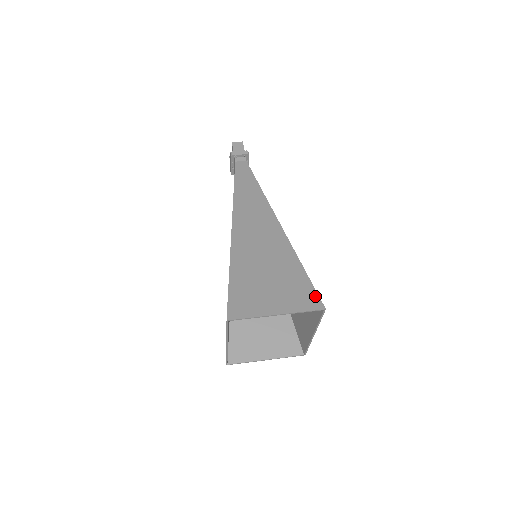
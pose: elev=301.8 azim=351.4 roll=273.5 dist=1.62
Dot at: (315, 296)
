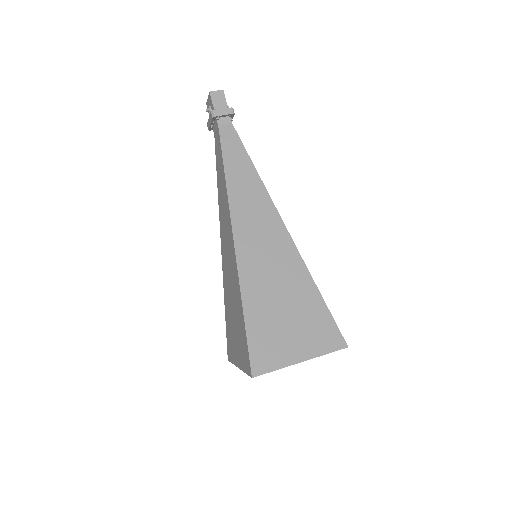
Dot at: (336, 332)
